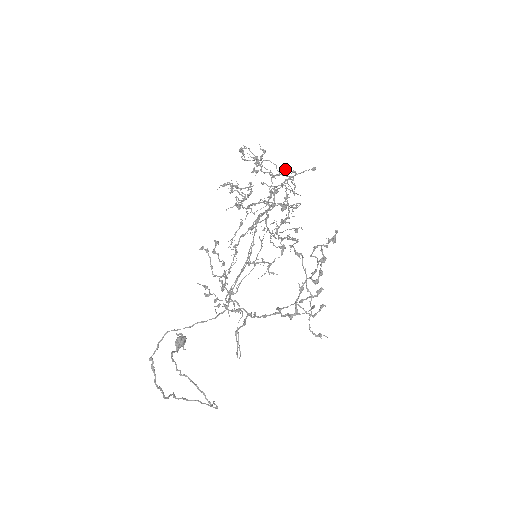
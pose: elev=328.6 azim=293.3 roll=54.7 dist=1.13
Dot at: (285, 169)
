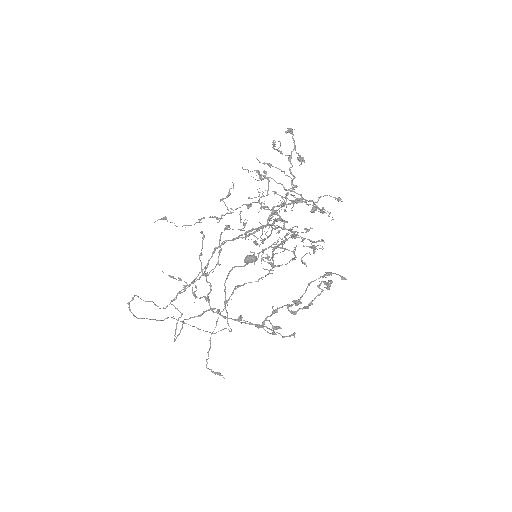
Dot at: occluded
